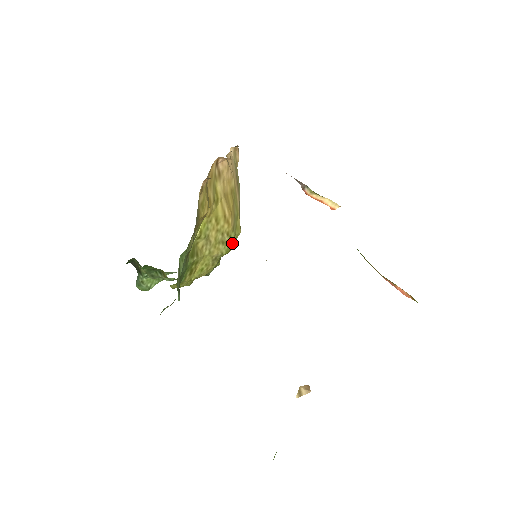
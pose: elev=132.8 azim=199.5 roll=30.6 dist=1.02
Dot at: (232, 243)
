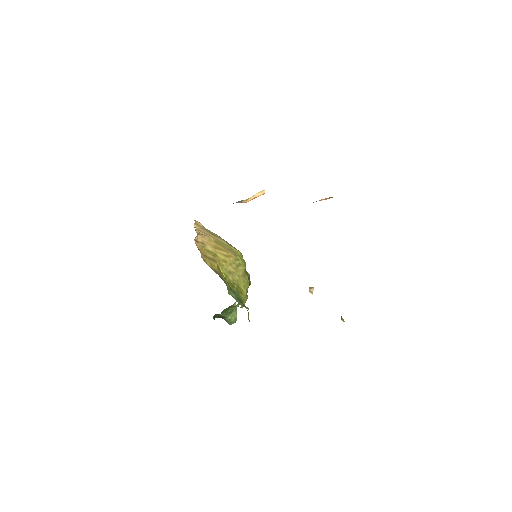
Dot at: (242, 261)
